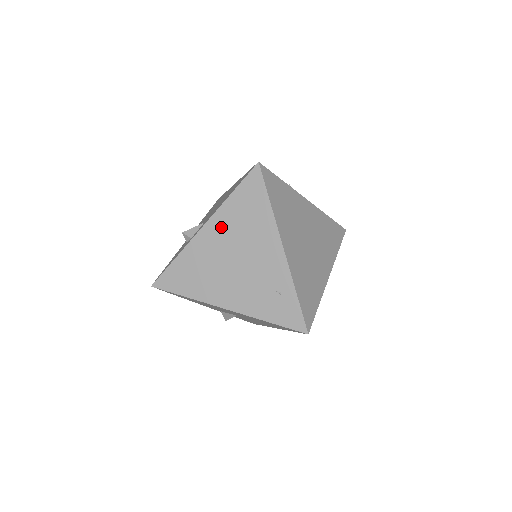
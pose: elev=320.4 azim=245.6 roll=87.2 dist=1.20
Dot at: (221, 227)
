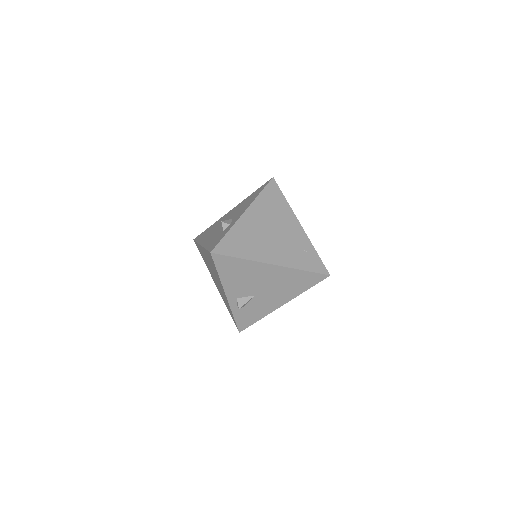
Dot at: (258, 212)
